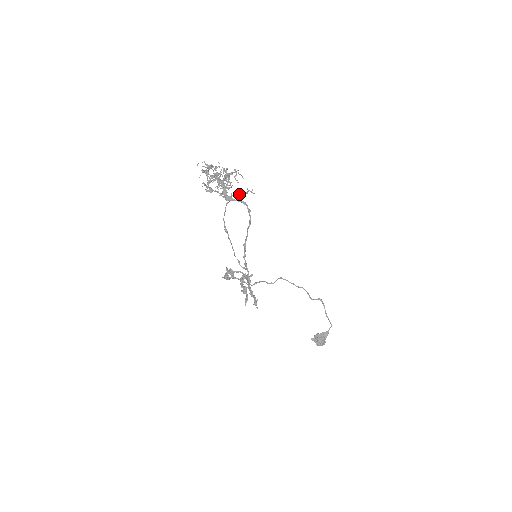
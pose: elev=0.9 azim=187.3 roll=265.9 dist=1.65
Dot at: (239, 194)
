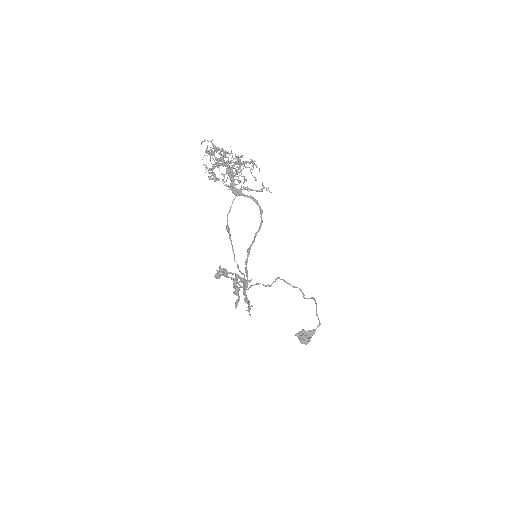
Dot at: (251, 189)
